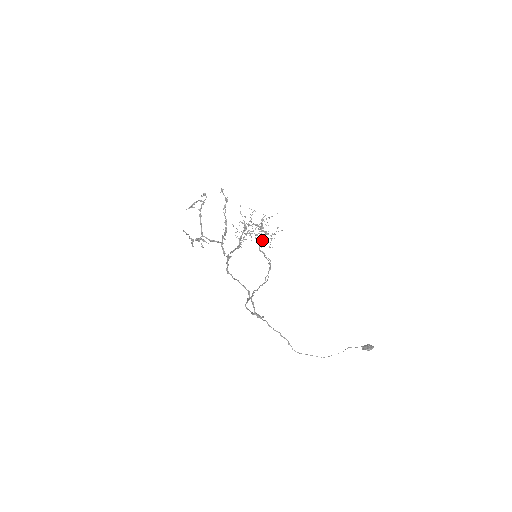
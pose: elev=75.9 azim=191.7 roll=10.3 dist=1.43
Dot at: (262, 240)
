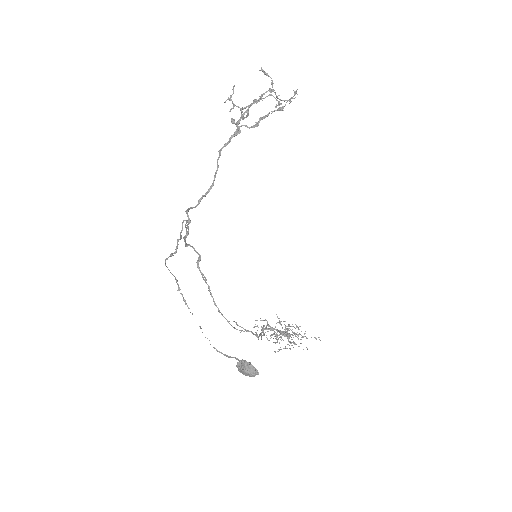
Dot at: (277, 329)
